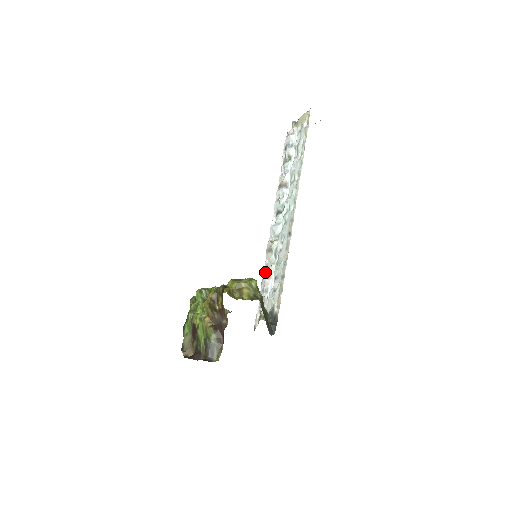
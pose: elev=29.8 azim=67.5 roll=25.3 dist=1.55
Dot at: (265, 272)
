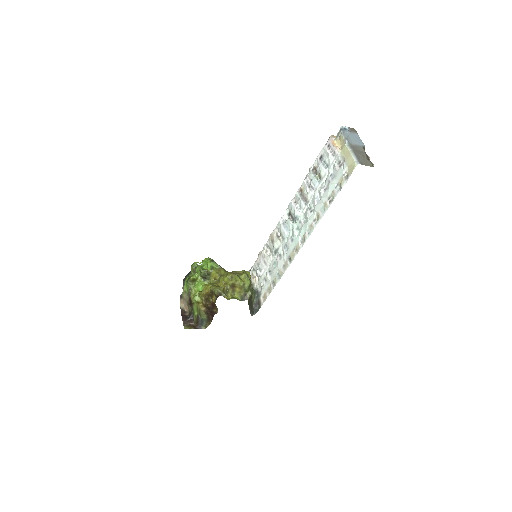
Dot at: (264, 252)
